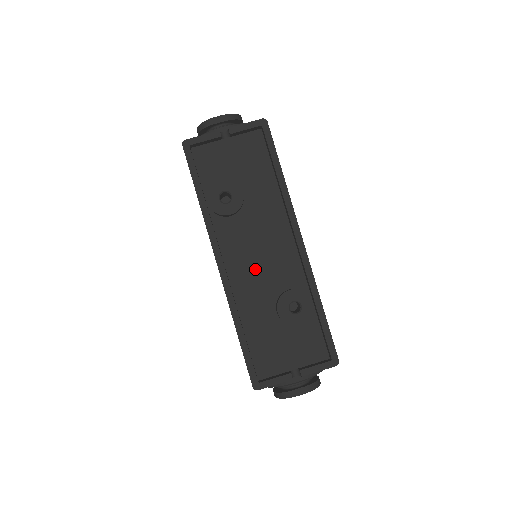
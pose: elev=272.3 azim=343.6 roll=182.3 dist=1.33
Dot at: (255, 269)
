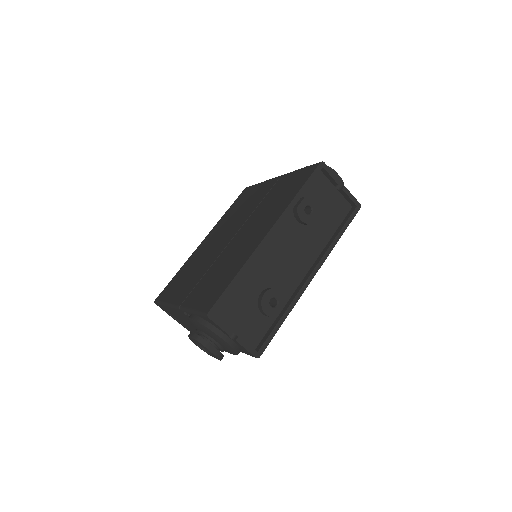
Dot at: (277, 259)
